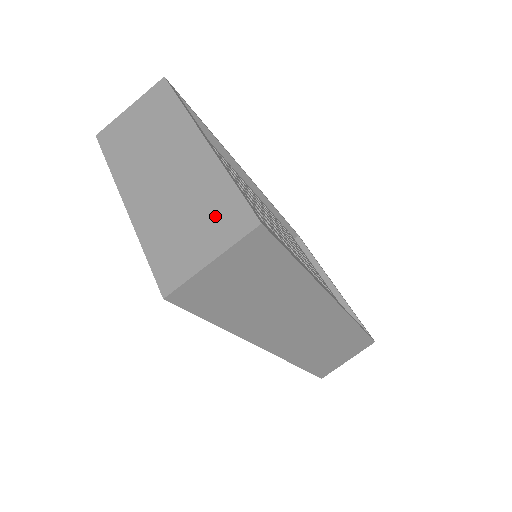
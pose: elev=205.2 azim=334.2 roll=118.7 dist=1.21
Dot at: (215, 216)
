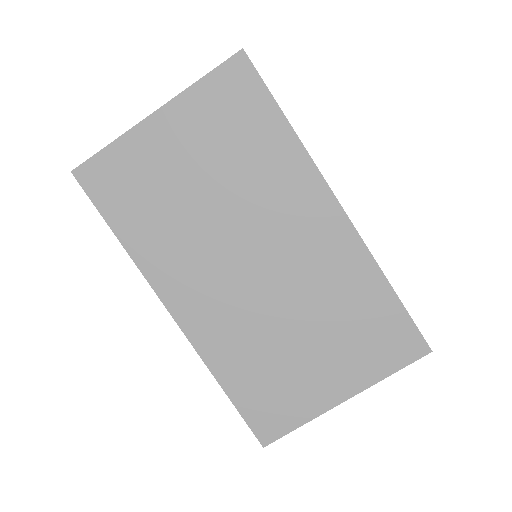
Dot at: occluded
